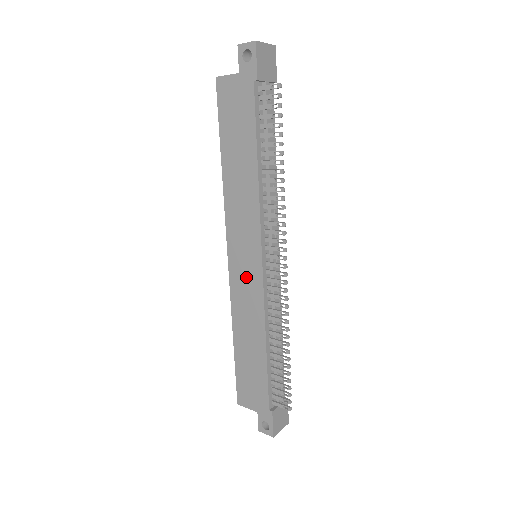
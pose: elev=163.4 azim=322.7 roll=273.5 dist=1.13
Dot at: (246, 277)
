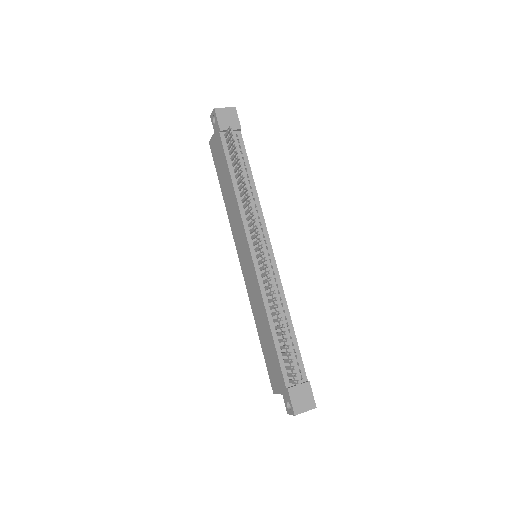
Dot at: (249, 273)
